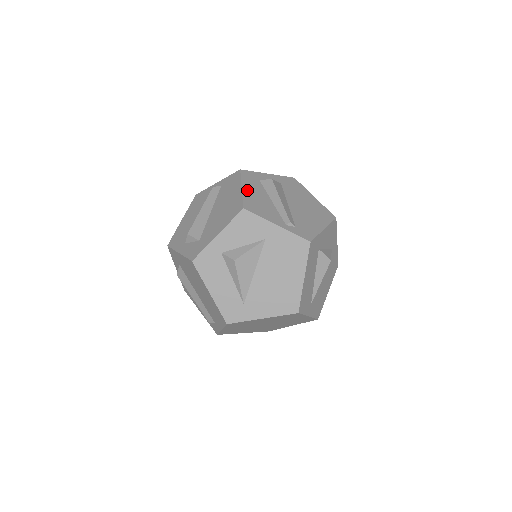
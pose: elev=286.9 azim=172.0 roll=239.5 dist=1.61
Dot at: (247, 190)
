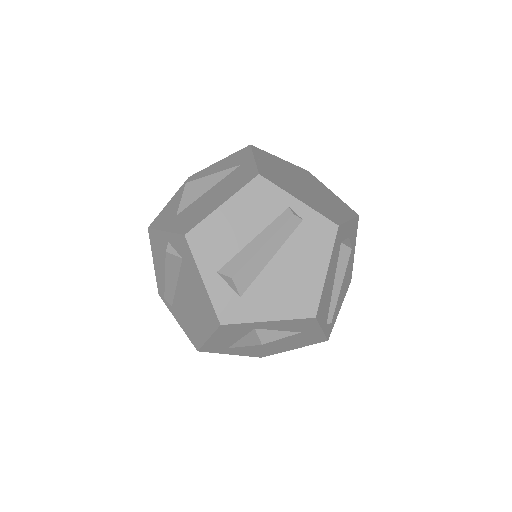
Dot at: (329, 274)
